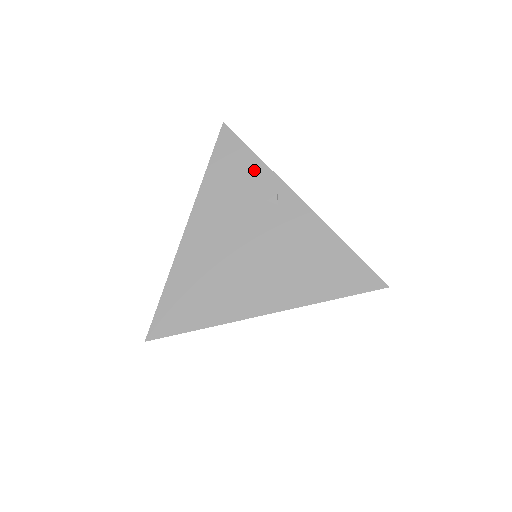
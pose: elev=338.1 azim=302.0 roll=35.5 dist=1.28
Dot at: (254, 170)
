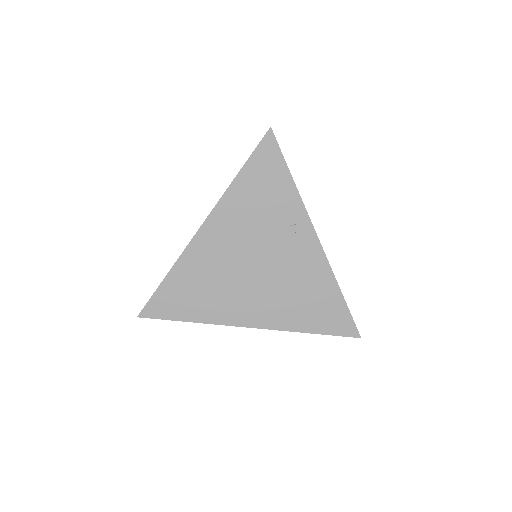
Dot at: (284, 192)
